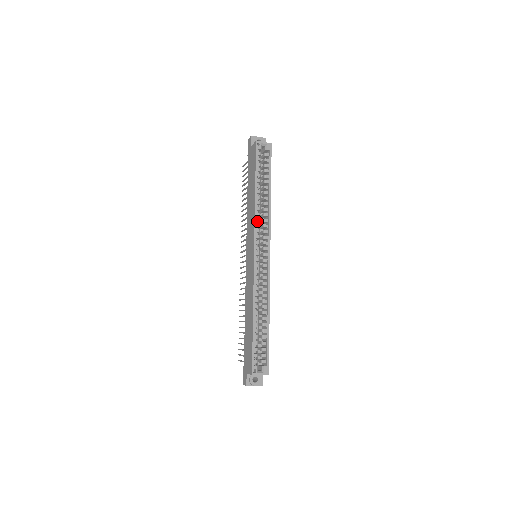
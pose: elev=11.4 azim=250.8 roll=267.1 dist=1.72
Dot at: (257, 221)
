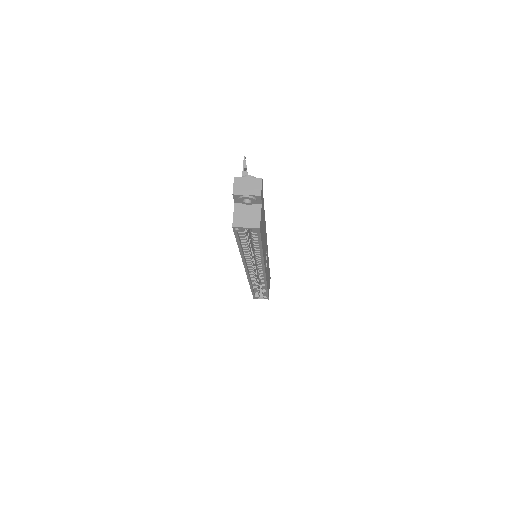
Dot at: occluded
